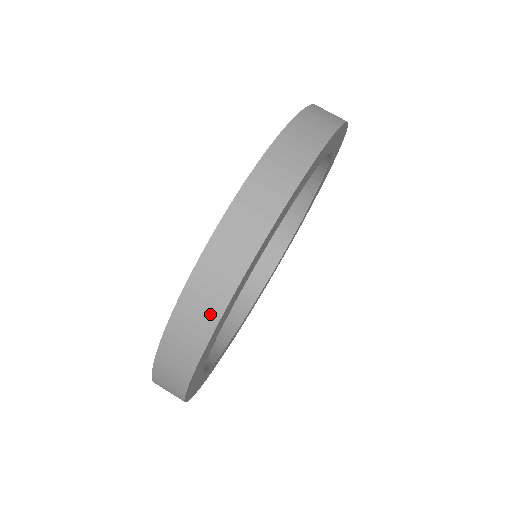
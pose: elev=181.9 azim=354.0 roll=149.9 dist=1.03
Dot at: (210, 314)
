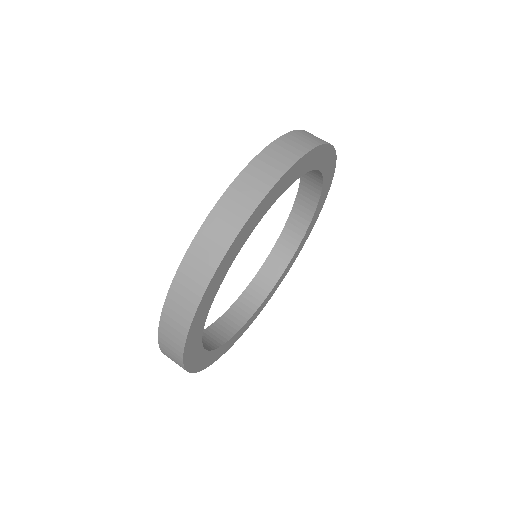
Dot at: (260, 190)
